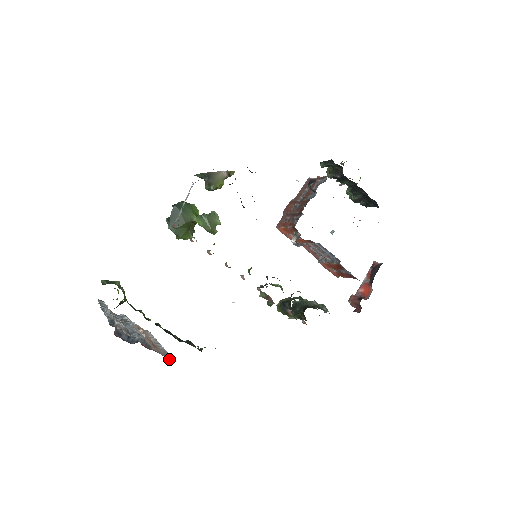
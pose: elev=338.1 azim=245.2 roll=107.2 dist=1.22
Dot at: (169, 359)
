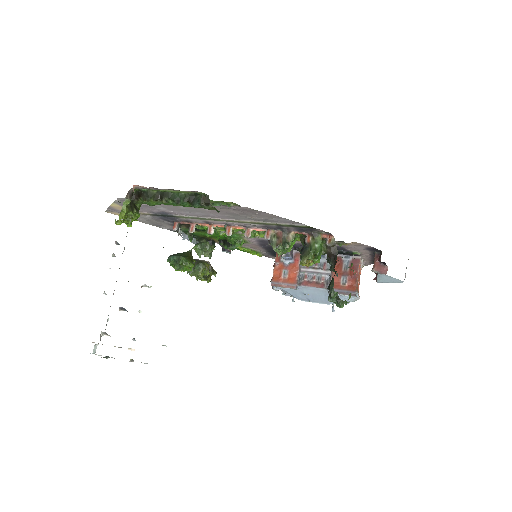
Dot at: occluded
